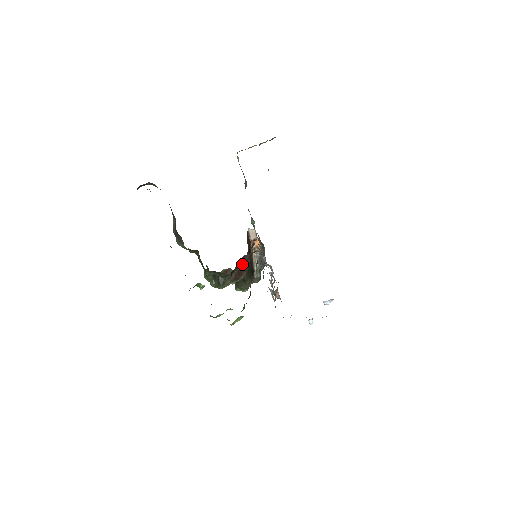
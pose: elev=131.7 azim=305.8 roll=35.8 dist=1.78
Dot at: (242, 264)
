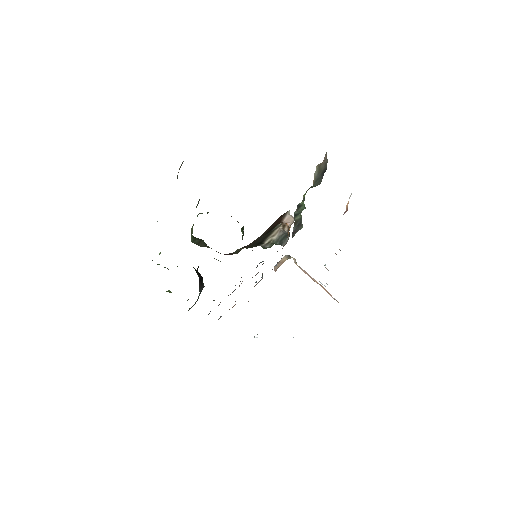
Dot at: occluded
